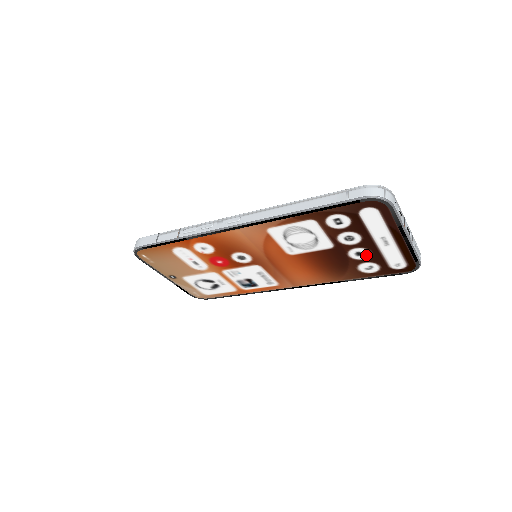
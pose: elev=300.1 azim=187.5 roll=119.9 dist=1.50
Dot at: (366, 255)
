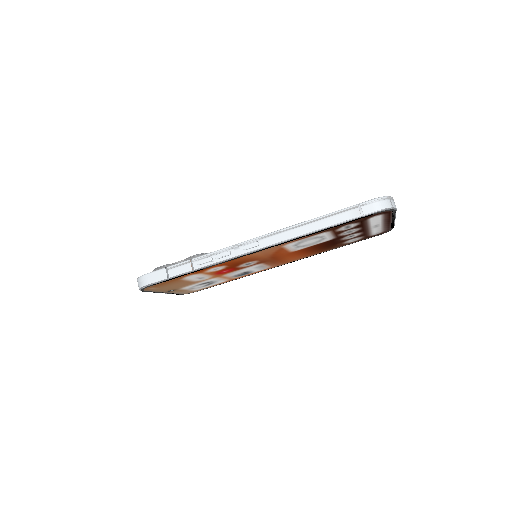
Dot at: (356, 235)
